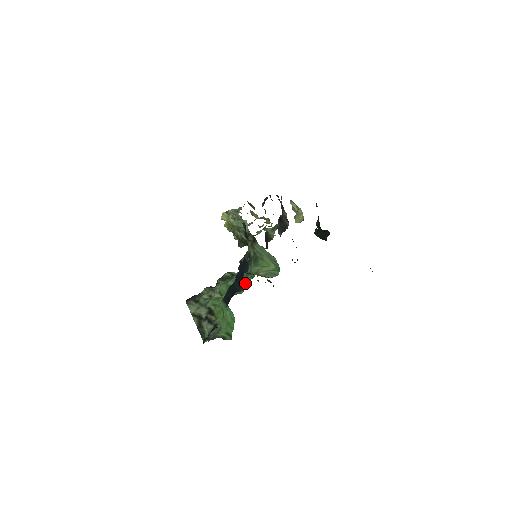
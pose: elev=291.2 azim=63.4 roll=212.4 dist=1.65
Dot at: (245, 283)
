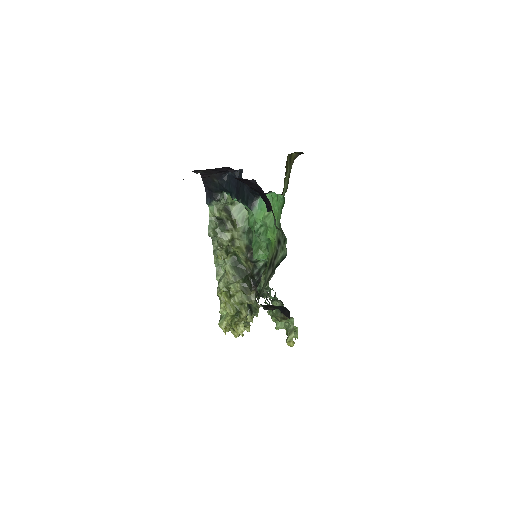
Dot at: occluded
